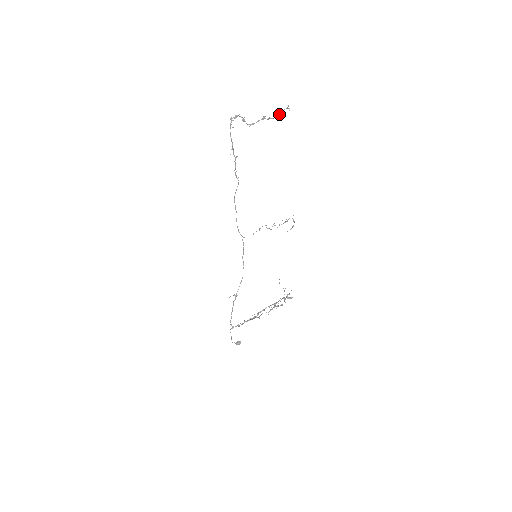
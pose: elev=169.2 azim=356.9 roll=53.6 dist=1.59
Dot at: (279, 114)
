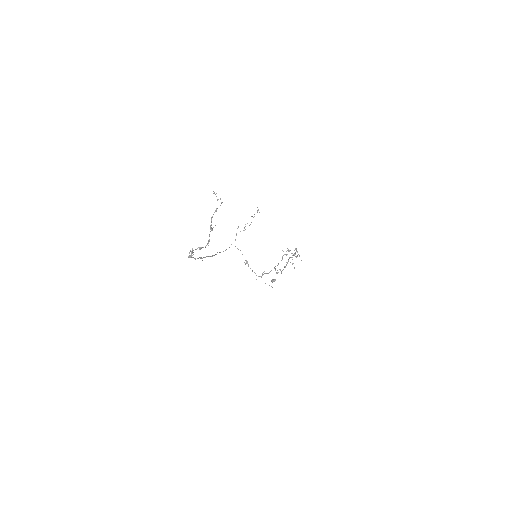
Dot at: occluded
